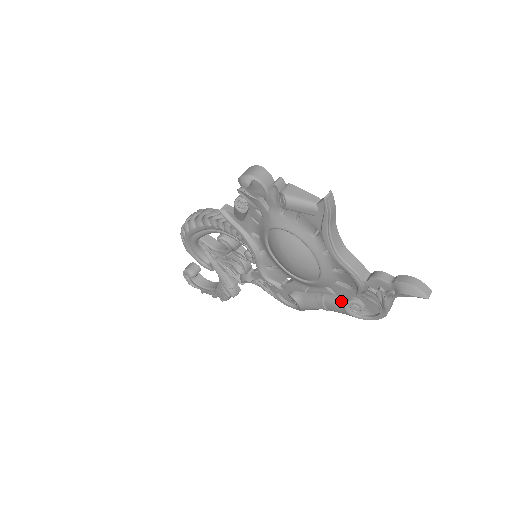
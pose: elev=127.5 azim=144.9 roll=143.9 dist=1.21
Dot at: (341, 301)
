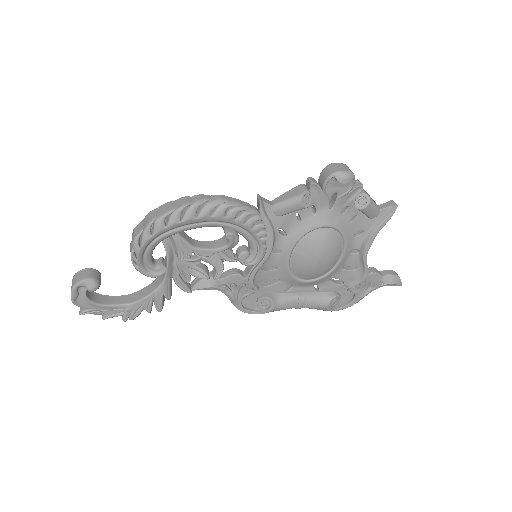
Dot at: (325, 297)
